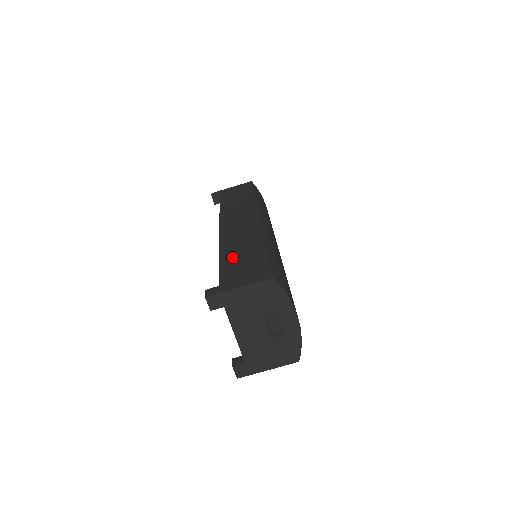
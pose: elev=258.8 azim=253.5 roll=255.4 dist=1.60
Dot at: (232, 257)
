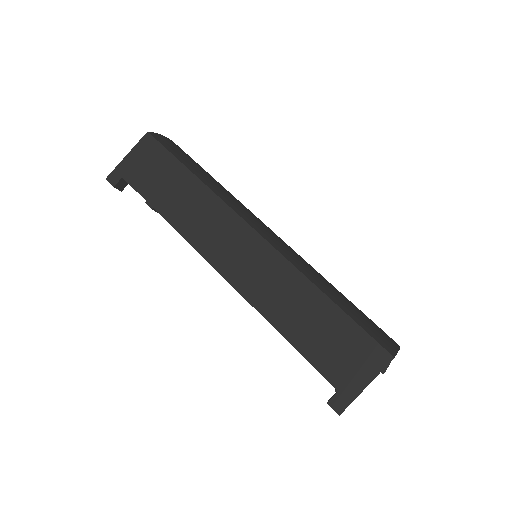
Dot at: (303, 333)
